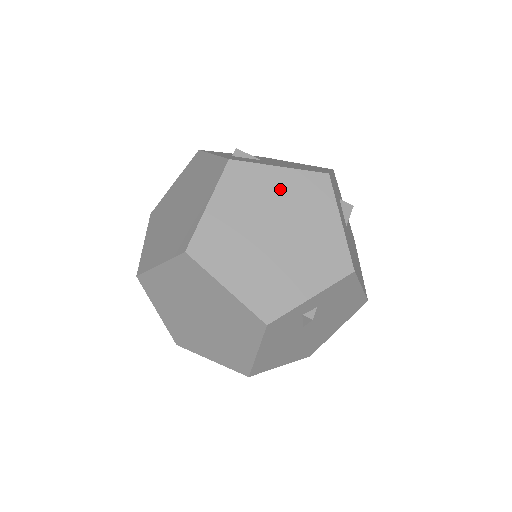
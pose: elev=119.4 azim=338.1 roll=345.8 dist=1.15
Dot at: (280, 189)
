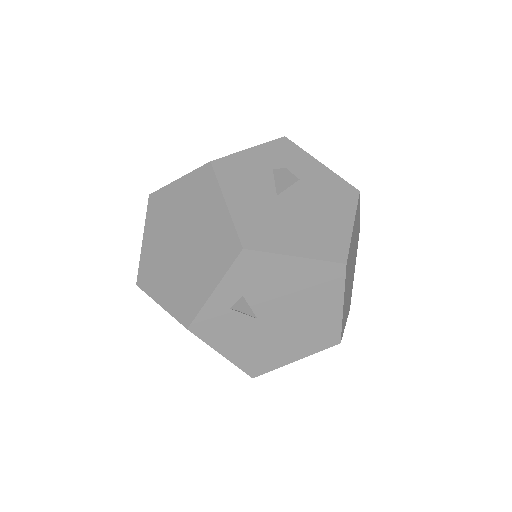
Dot at: (180, 199)
